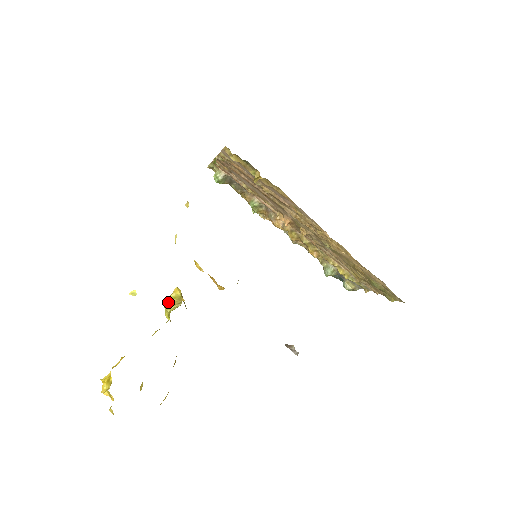
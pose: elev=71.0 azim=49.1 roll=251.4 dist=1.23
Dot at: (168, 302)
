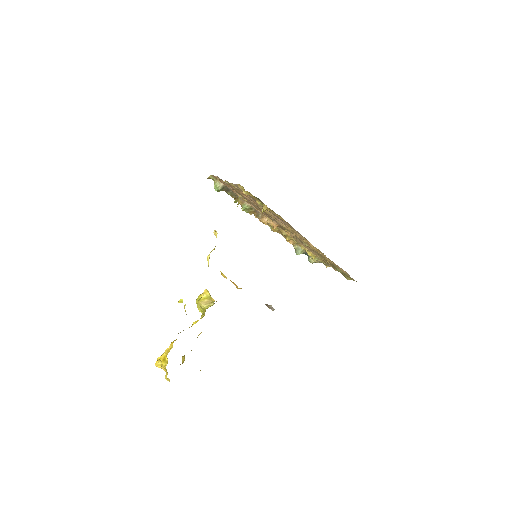
Dot at: (202, 302)
